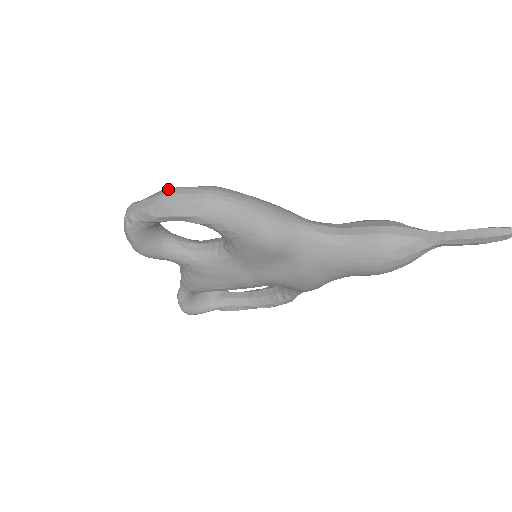
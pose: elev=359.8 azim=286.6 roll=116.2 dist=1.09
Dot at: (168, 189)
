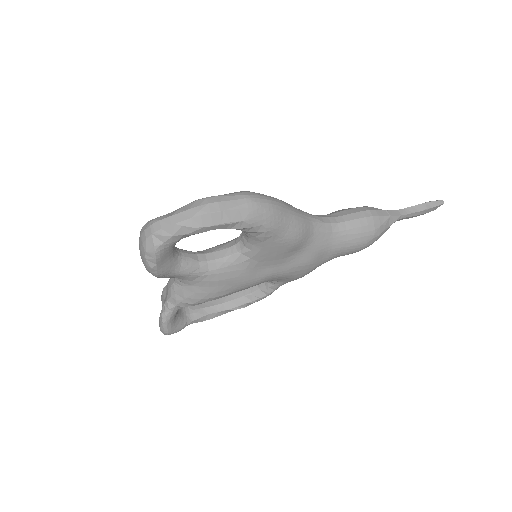
Dot at: (206, 198)
